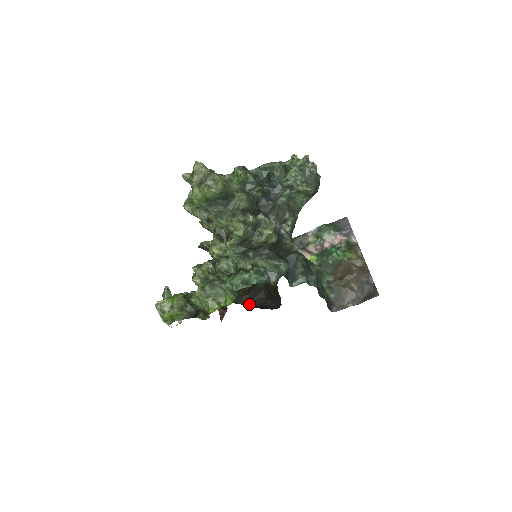
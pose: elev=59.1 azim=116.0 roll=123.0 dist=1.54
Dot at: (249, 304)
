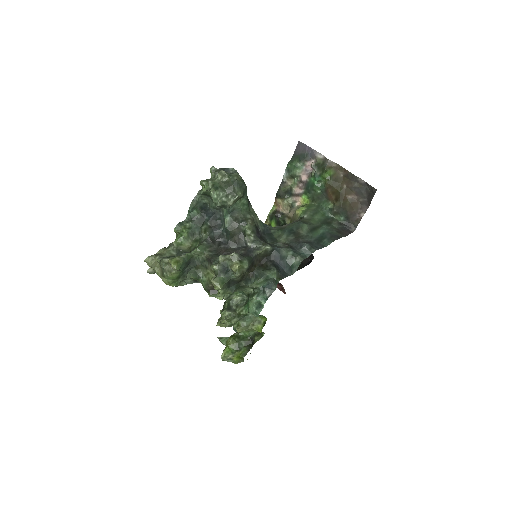
Dot at: occluded
